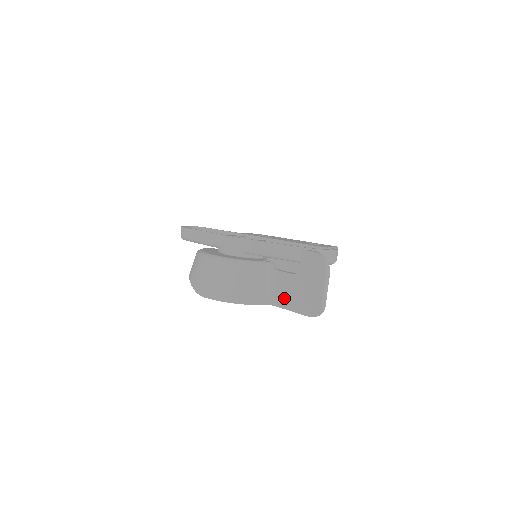
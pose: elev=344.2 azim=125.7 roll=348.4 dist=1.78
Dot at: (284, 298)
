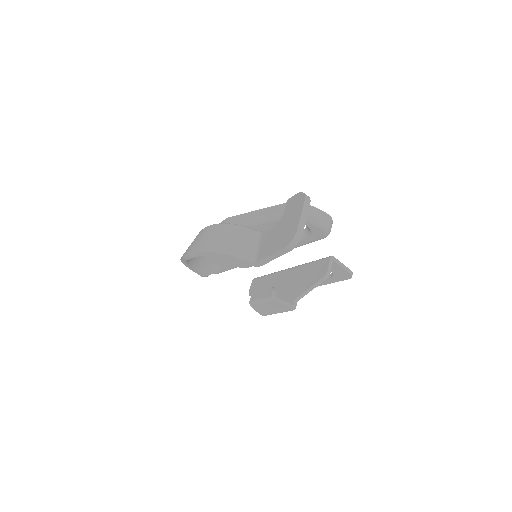
Dot at: (266, 249)
